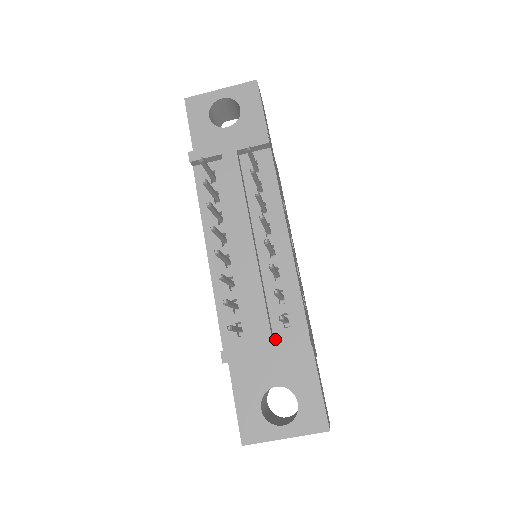
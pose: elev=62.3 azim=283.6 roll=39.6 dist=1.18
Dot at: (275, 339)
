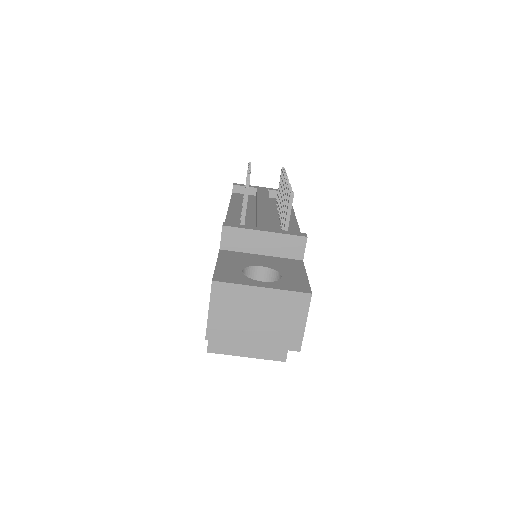
Dot at: occluded
